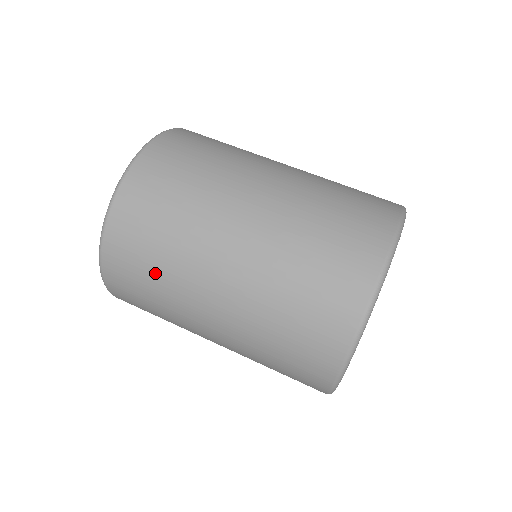
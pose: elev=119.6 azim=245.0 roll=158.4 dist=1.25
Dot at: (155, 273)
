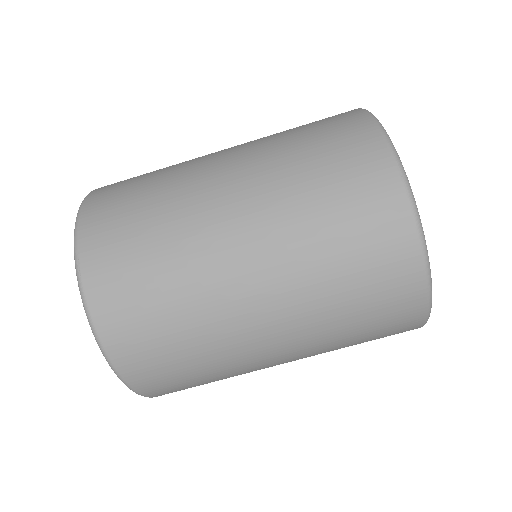
Dot at: occluded
